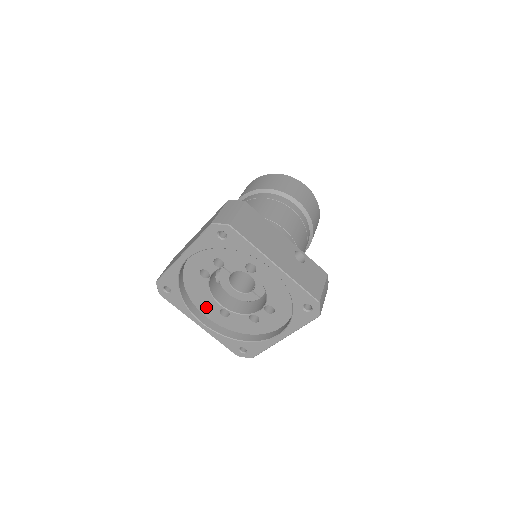
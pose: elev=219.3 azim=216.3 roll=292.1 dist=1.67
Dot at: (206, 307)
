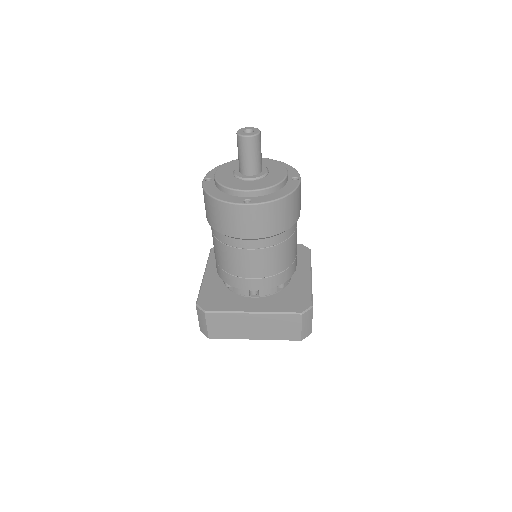
Dot at: occluded
